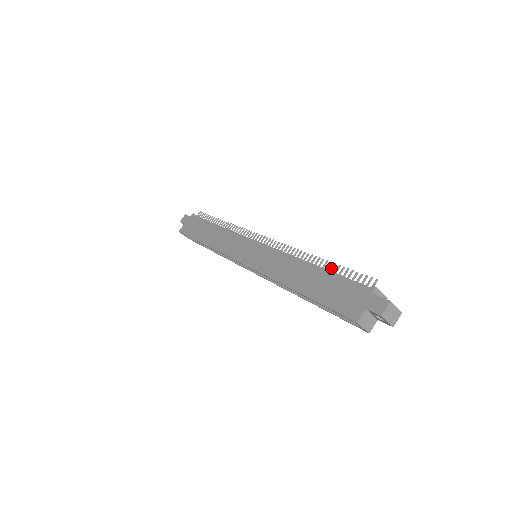
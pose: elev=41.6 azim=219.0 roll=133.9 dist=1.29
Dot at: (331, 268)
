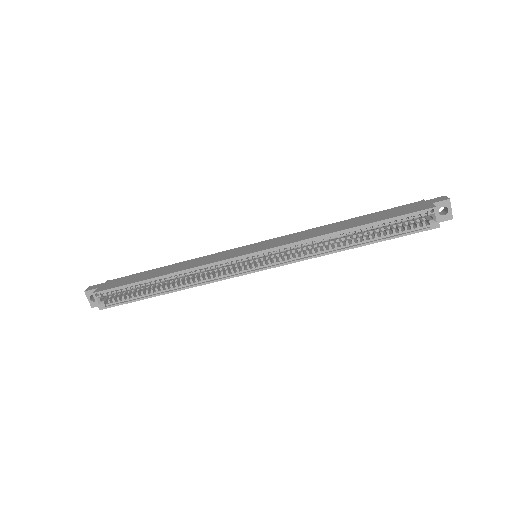
Dot at: occluded
